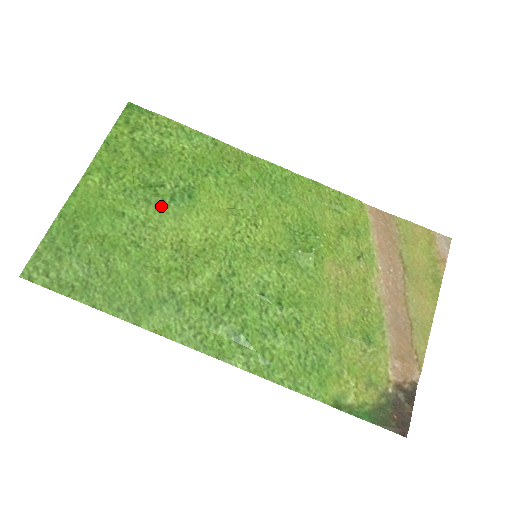
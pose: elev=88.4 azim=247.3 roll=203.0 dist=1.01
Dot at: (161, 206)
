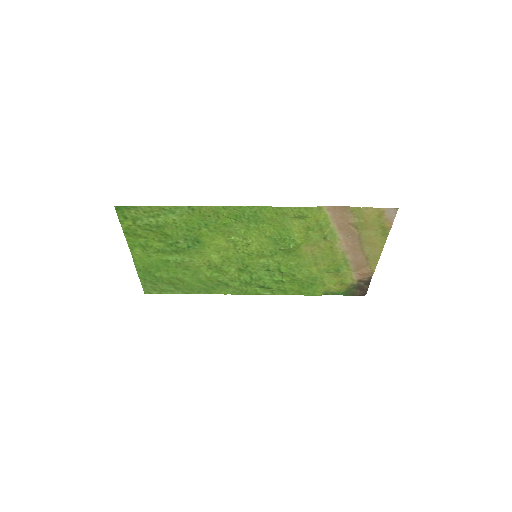
Dot at: (185, 251)
